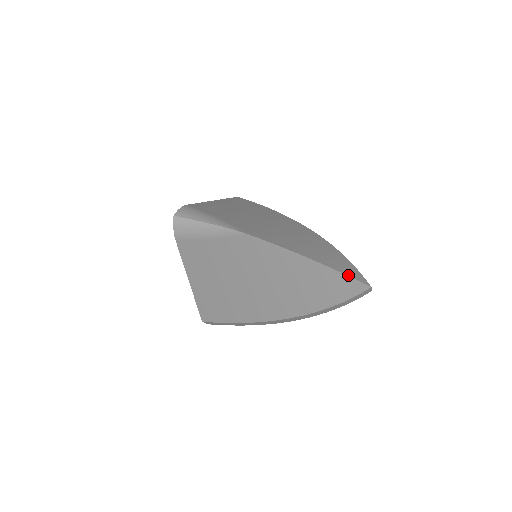
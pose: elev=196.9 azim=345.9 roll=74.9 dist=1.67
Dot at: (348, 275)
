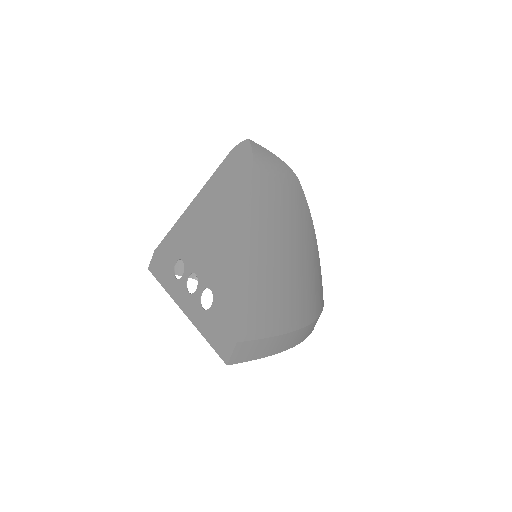
Dot at: occluded
